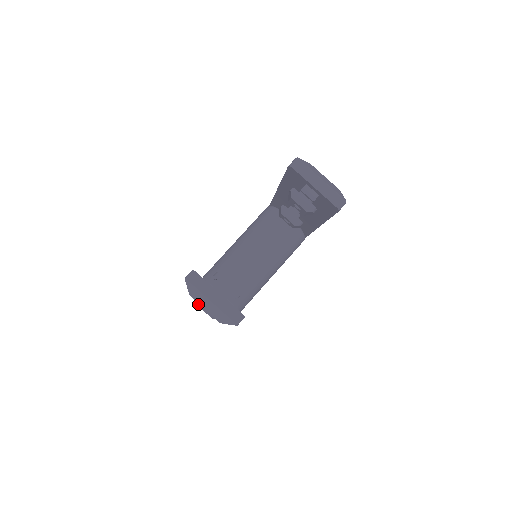
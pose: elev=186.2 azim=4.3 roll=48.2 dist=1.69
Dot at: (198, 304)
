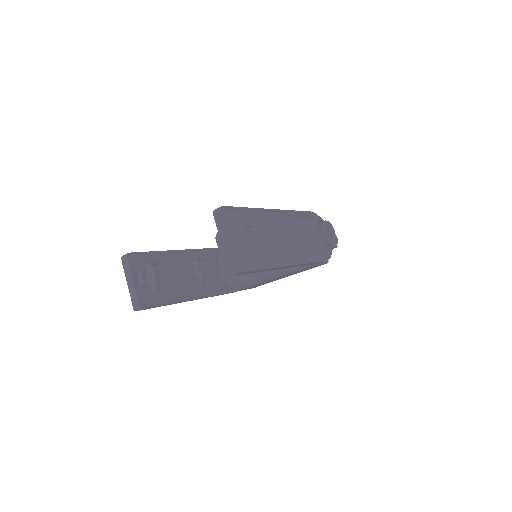
Dot at: occluded
